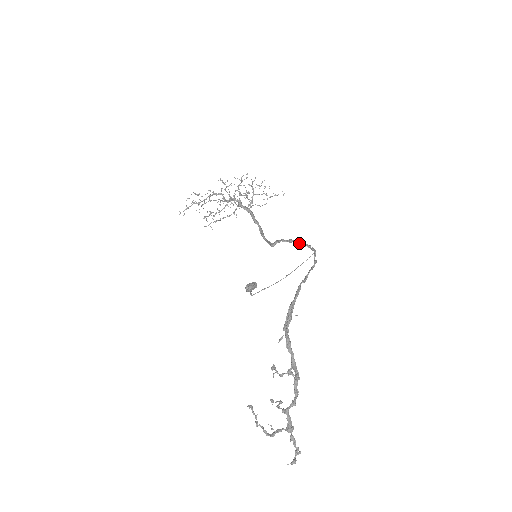
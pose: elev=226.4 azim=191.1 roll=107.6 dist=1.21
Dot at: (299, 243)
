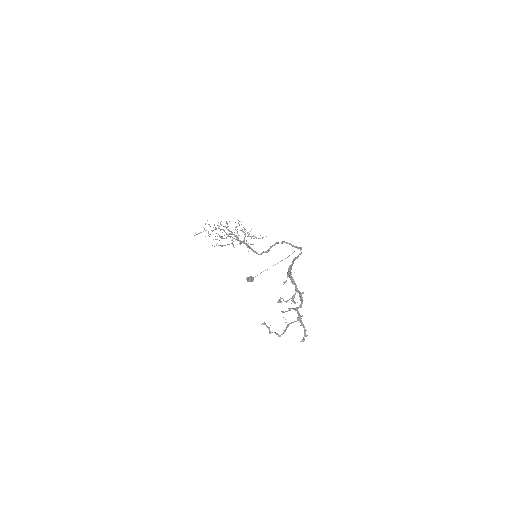
Dot at: (289, 243)
